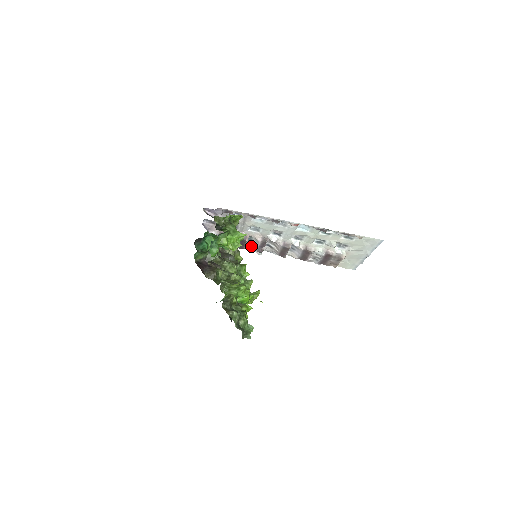
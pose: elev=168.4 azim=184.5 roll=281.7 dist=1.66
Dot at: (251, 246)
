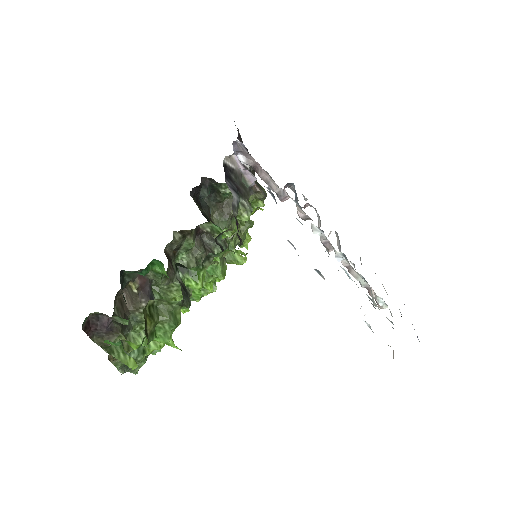
Dot at: occluded
